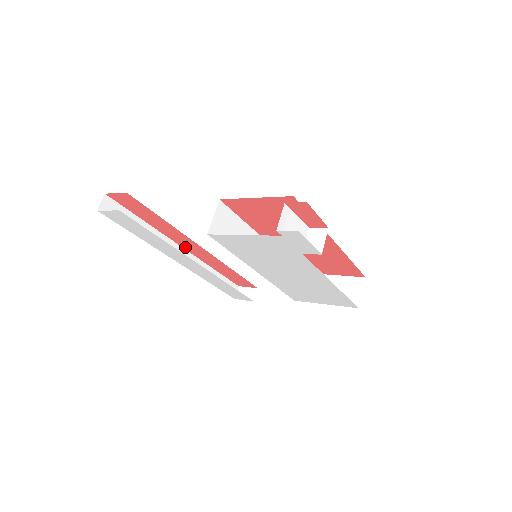
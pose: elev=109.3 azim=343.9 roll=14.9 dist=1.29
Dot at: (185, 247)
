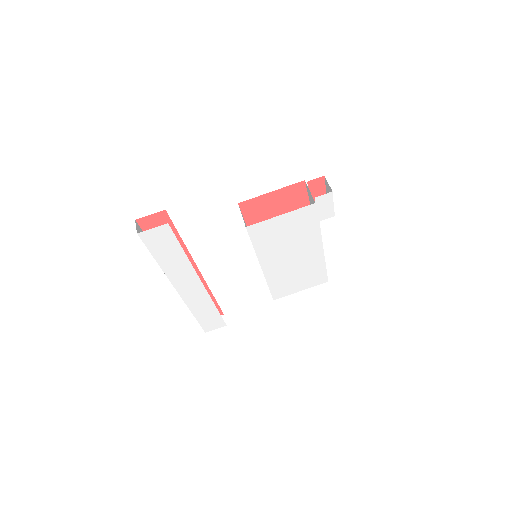
Dot at: occluded
